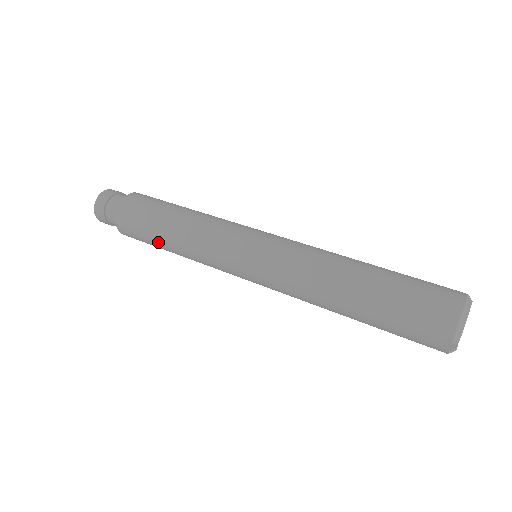
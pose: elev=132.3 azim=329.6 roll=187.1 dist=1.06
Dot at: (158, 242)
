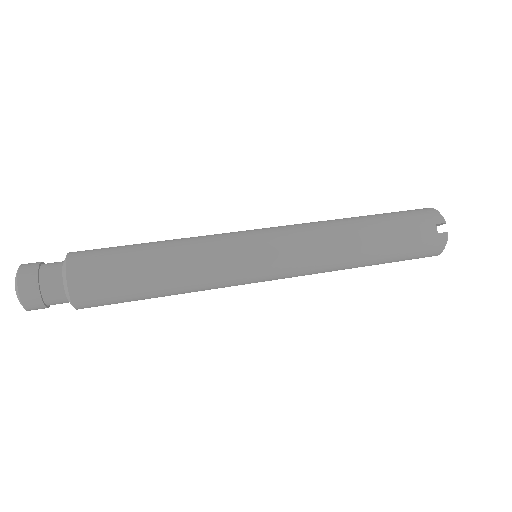
Dot at: (141, 268)
